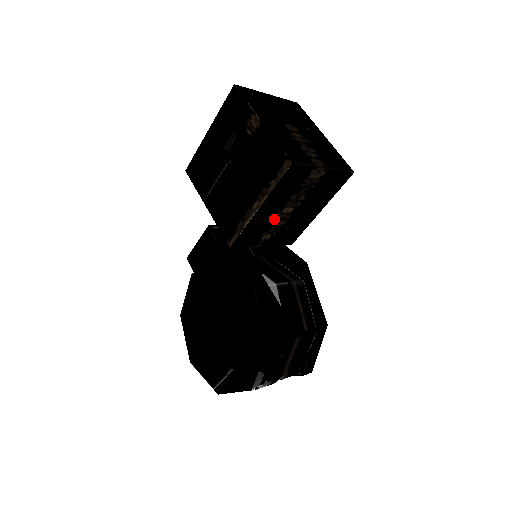
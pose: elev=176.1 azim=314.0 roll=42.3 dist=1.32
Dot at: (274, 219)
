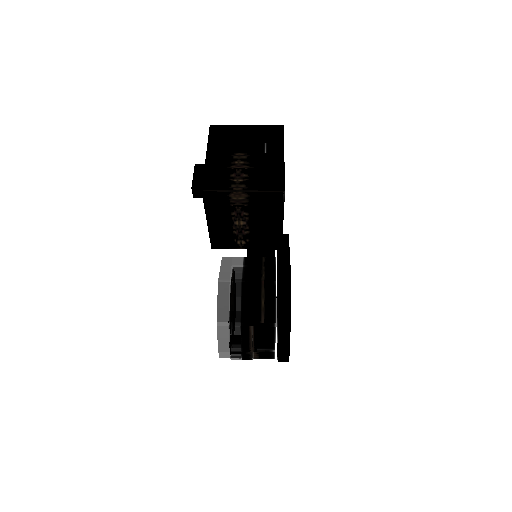
Dot at: (233, 229)
